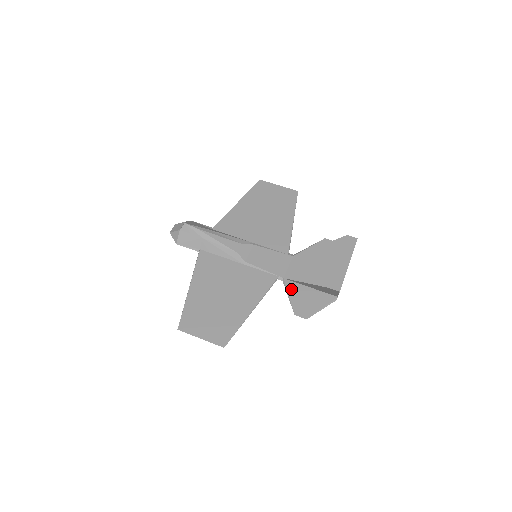
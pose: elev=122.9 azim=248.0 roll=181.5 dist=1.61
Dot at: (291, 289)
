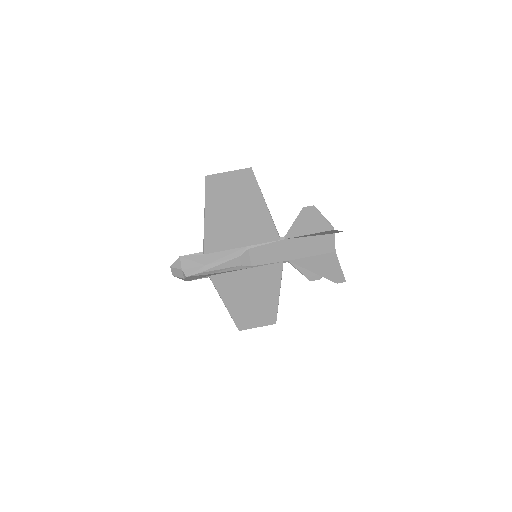
Dot at: (298, 266)
